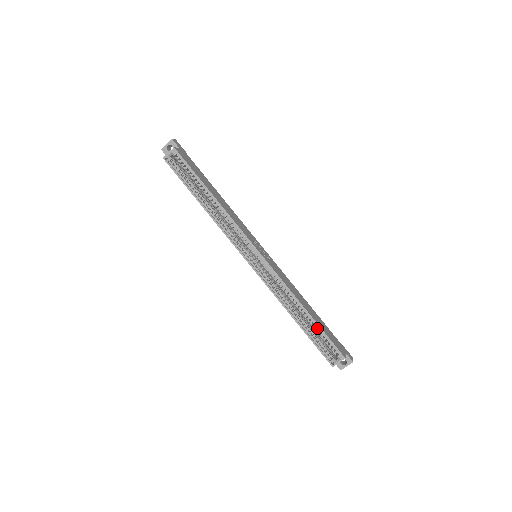
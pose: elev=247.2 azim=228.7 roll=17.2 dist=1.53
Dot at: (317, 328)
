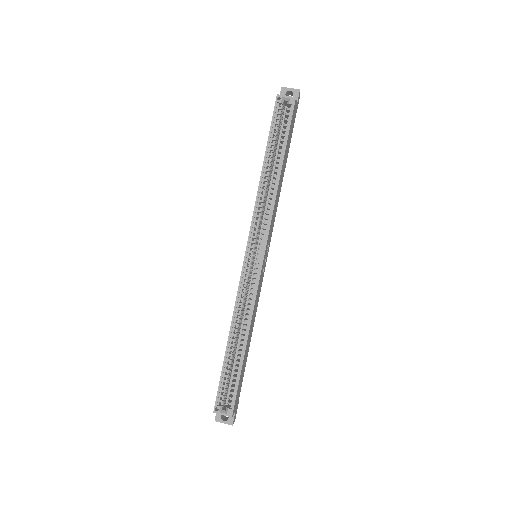
Dot at: (238, 368)
